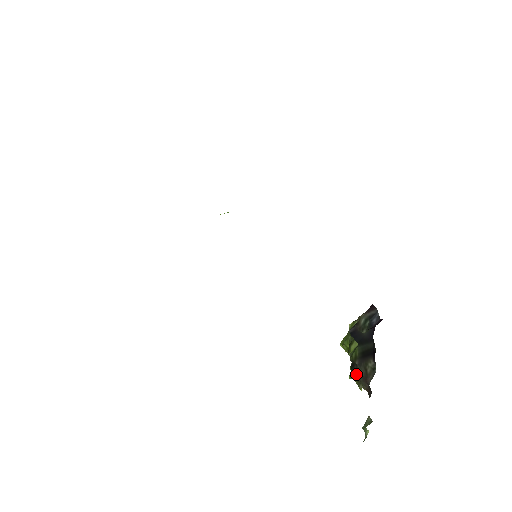
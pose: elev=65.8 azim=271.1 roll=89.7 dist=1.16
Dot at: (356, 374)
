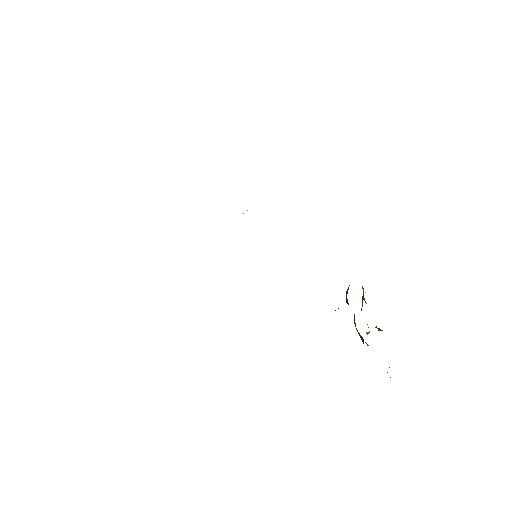
Dot at: occluded
